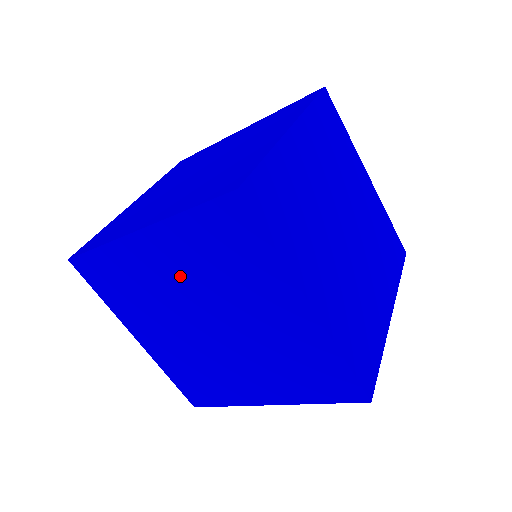
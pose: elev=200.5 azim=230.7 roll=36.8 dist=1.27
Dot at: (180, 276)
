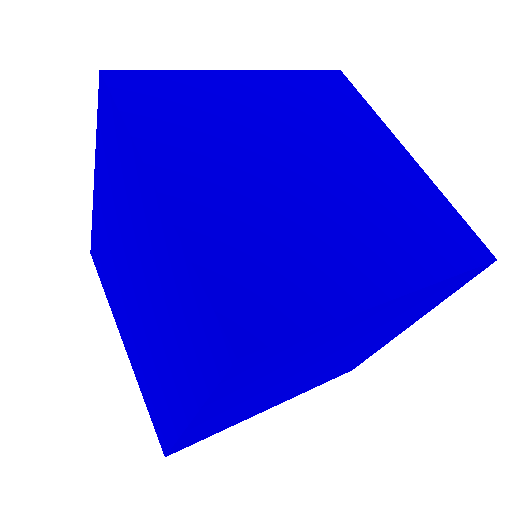
Dot at: (113, 221)
